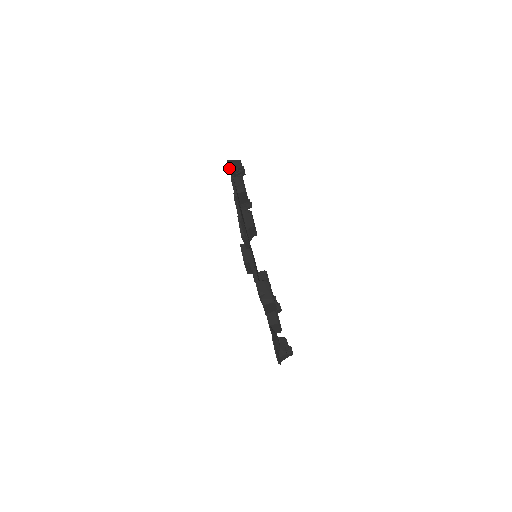
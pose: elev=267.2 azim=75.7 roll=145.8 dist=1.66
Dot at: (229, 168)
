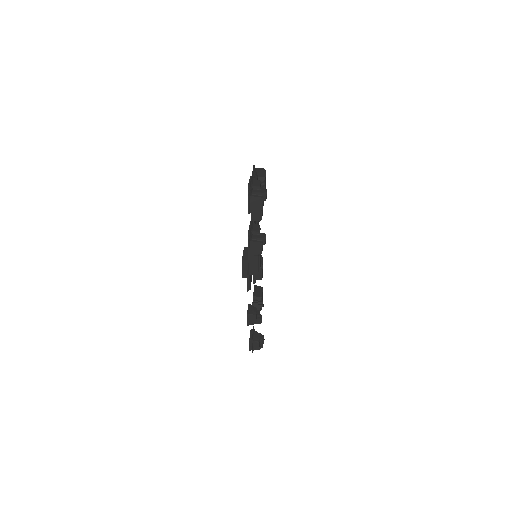
Dot at: occluded
